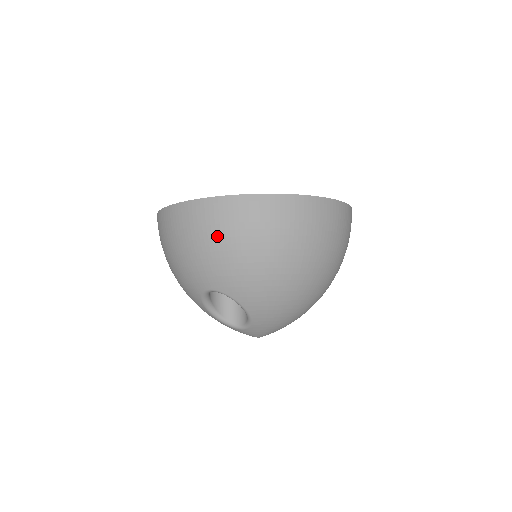
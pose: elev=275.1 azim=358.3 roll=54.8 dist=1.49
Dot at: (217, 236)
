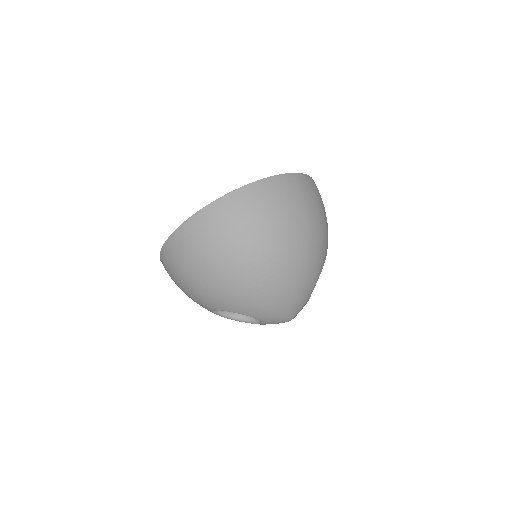
Dot at: (177, 276)
